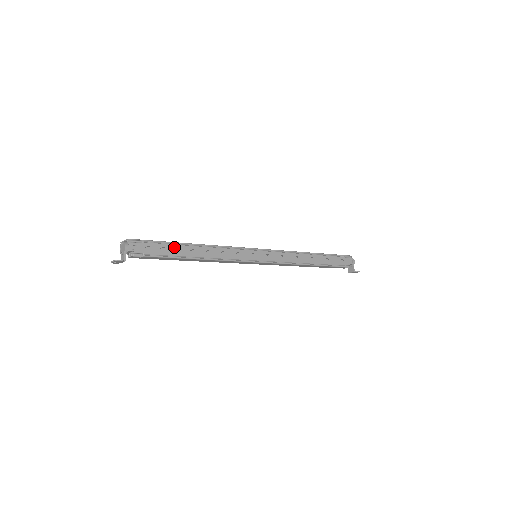
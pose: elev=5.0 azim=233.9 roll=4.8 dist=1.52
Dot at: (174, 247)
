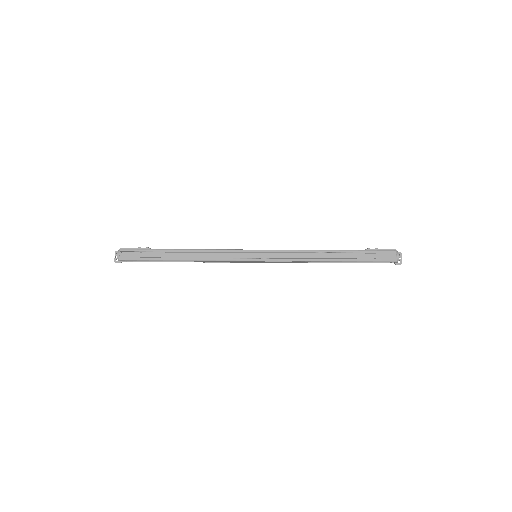
Dot at: (162, 261)
